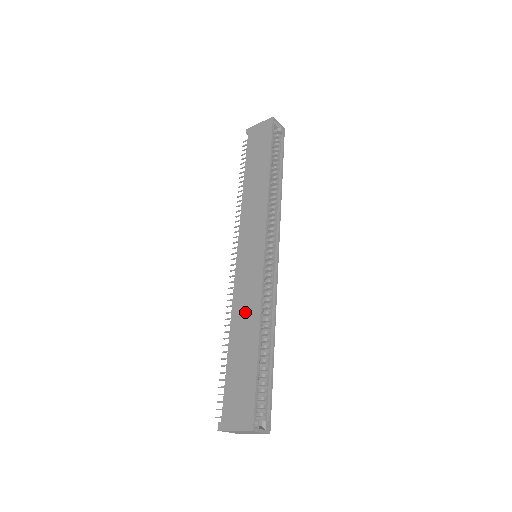
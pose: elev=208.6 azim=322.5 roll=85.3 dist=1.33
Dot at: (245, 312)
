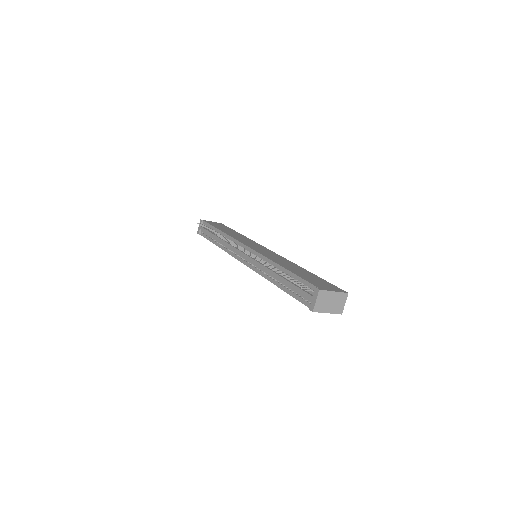
Dot at: (283, 262)
